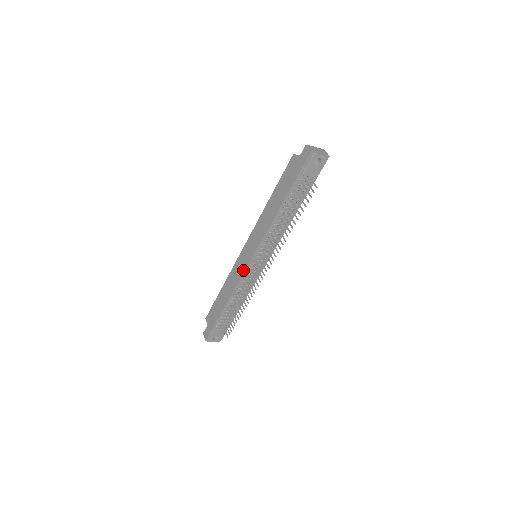
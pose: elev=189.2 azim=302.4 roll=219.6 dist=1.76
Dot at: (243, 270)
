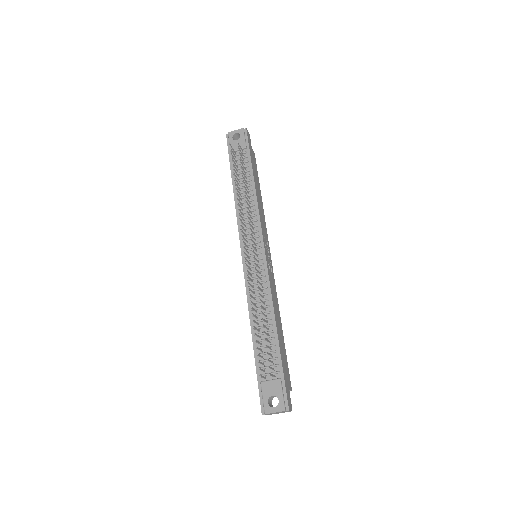
Dot at: (244, 273)
